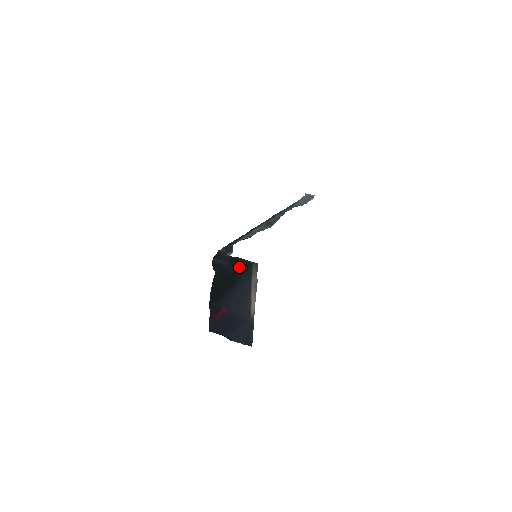
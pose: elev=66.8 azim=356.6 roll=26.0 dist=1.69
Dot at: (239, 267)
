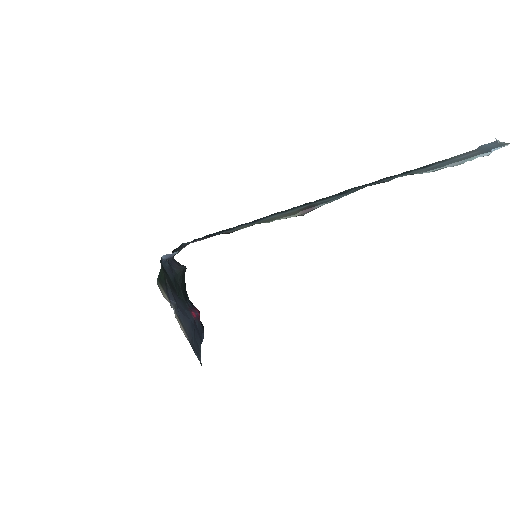
Dot at: (165, 276)
